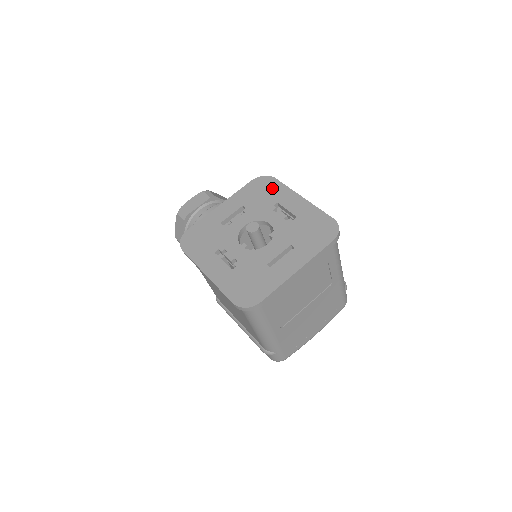
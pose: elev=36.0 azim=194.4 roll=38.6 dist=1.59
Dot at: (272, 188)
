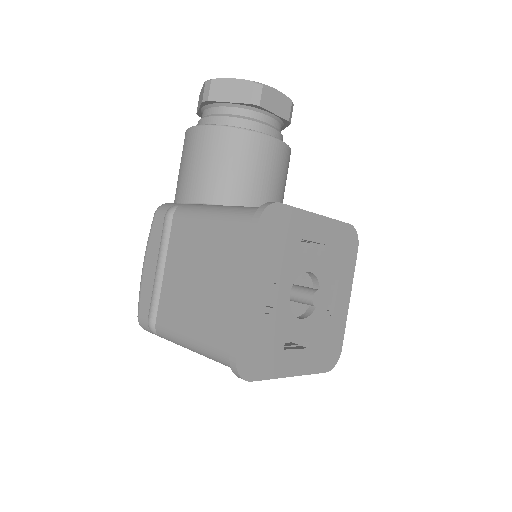
Dot at: (349, 258)
